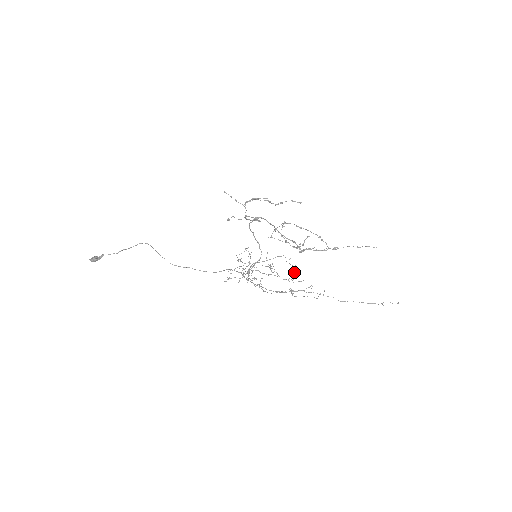
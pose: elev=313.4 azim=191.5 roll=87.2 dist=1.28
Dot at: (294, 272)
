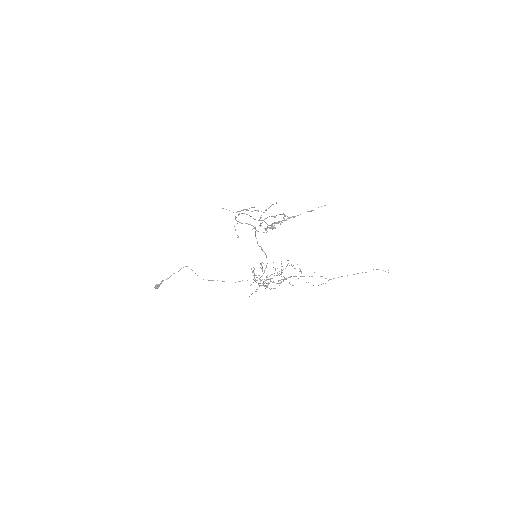
Dot at: occluded
